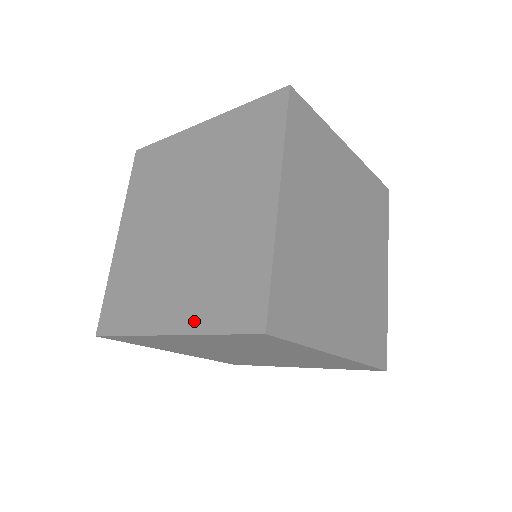
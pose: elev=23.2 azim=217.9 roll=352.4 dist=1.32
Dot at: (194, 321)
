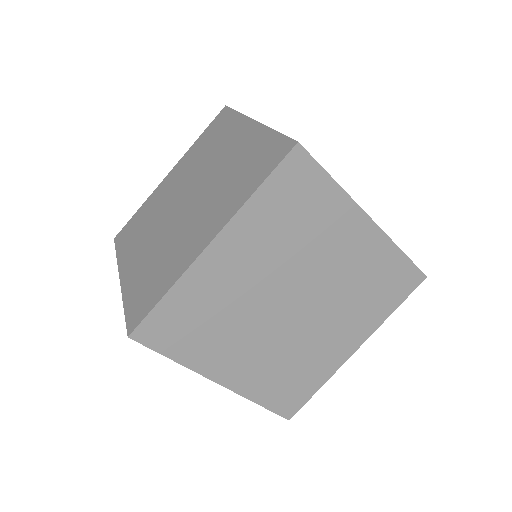
Dot at: (128, 285)
